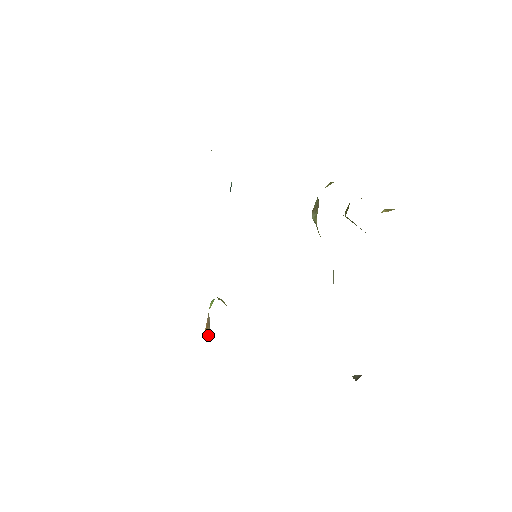
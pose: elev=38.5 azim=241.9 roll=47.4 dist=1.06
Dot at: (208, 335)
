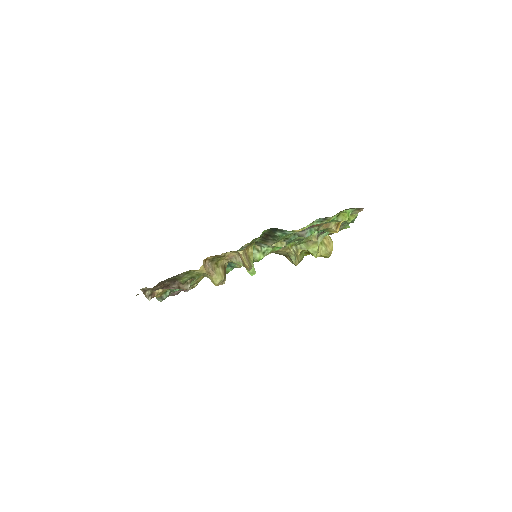
Dot at: (240, 255)
